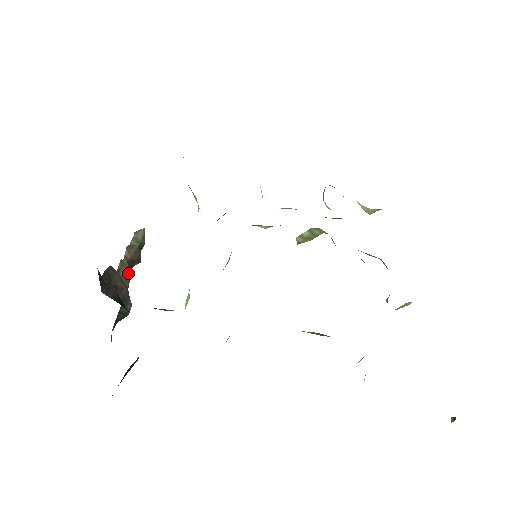
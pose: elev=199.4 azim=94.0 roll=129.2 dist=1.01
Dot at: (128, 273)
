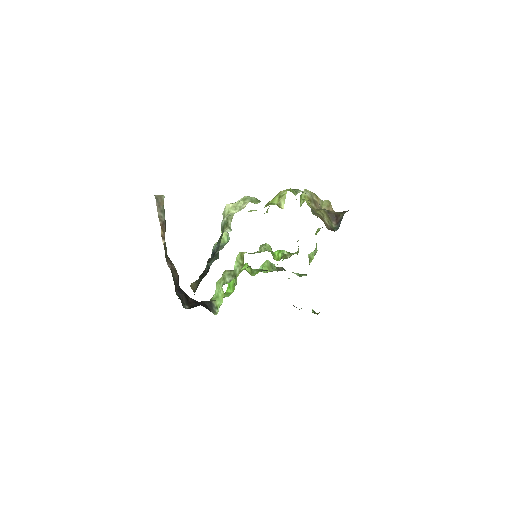
Dot at: occluded
